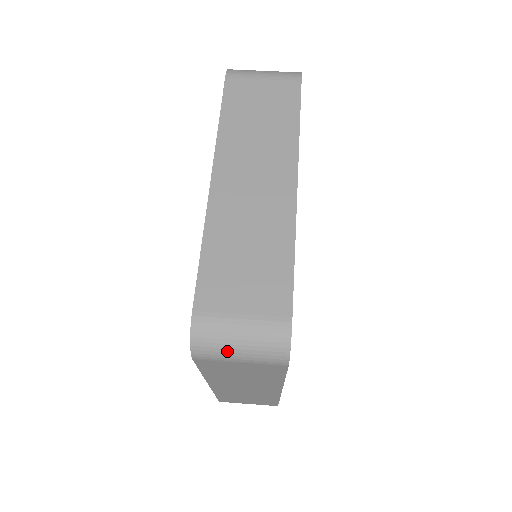
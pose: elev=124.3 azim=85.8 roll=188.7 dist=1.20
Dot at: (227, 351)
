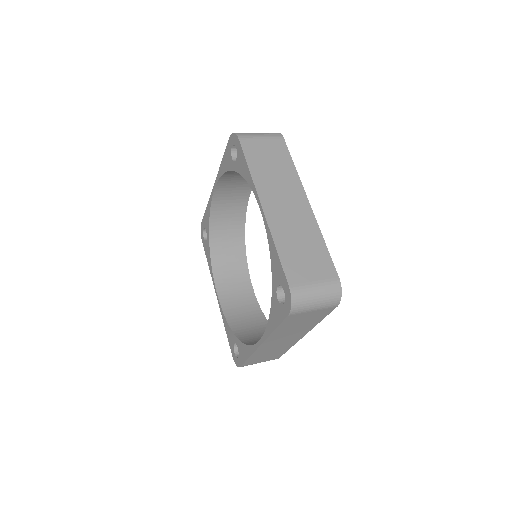
Dot at: (310, 304)
